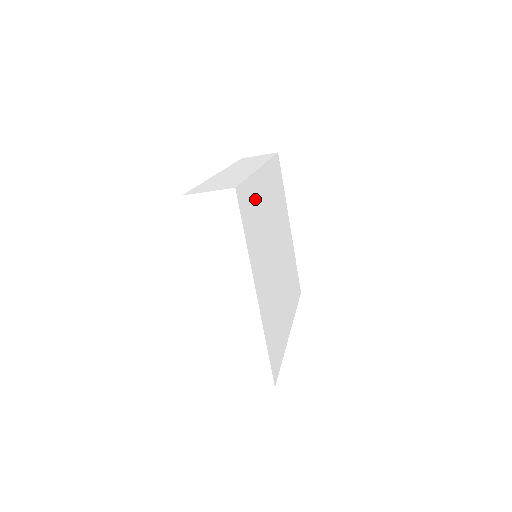
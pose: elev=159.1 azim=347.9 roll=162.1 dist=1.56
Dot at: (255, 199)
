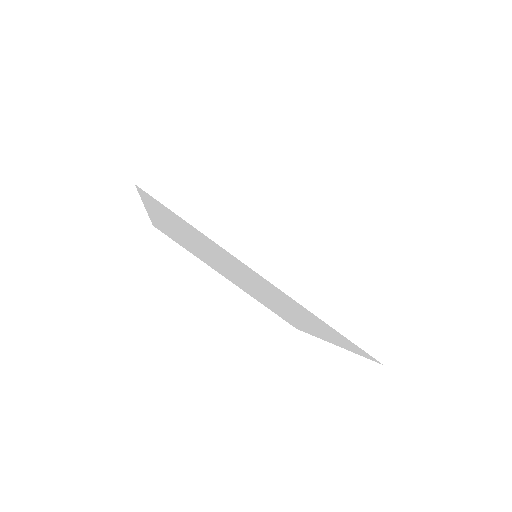
Dot at: occluded
